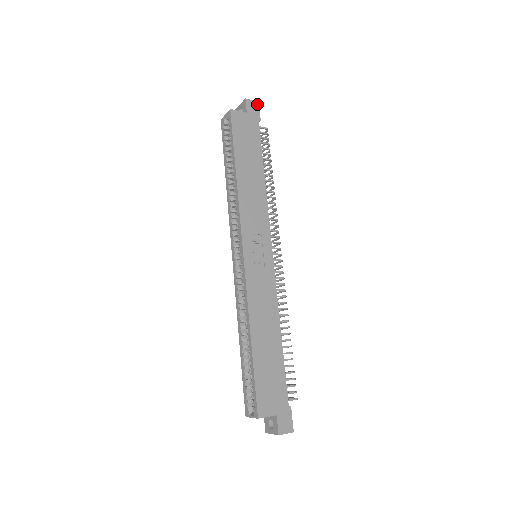
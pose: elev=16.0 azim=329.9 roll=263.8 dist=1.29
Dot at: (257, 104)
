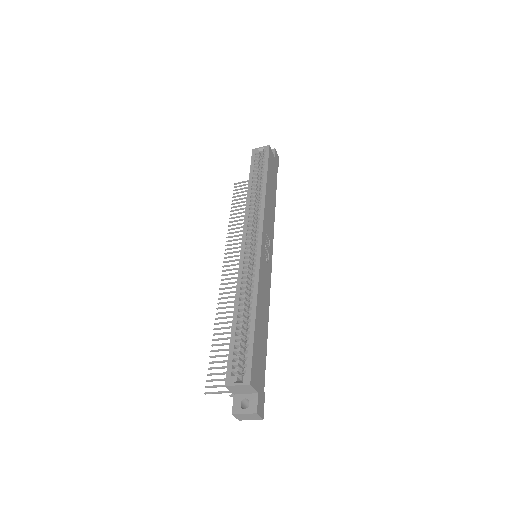
Dot at: (278, 158)
